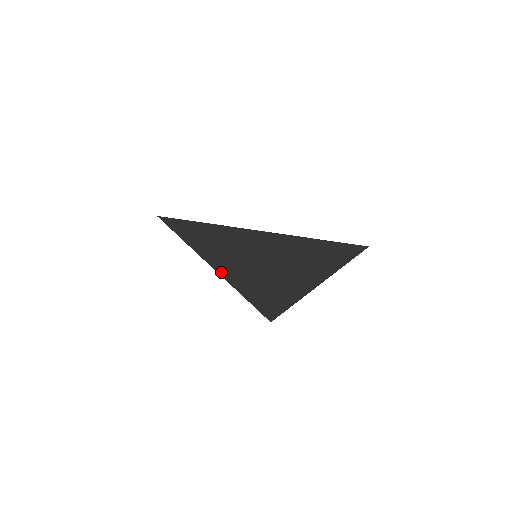
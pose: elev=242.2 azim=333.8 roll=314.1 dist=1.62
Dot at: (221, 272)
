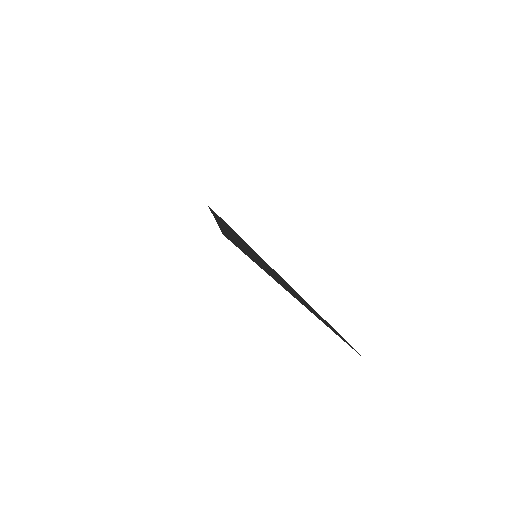
Dot at: occluded
